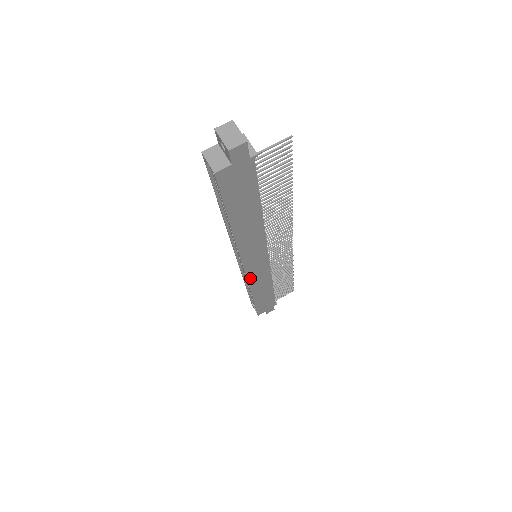
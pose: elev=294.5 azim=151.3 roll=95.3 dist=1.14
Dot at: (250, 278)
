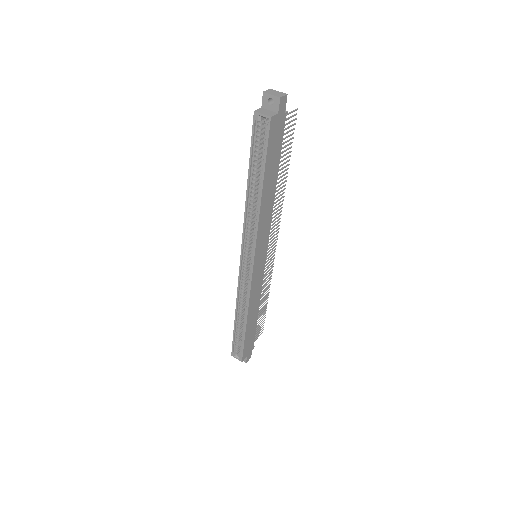
Dot at: (253, 282)
